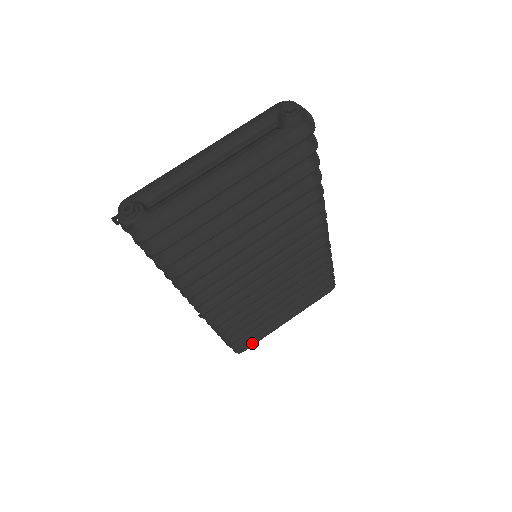
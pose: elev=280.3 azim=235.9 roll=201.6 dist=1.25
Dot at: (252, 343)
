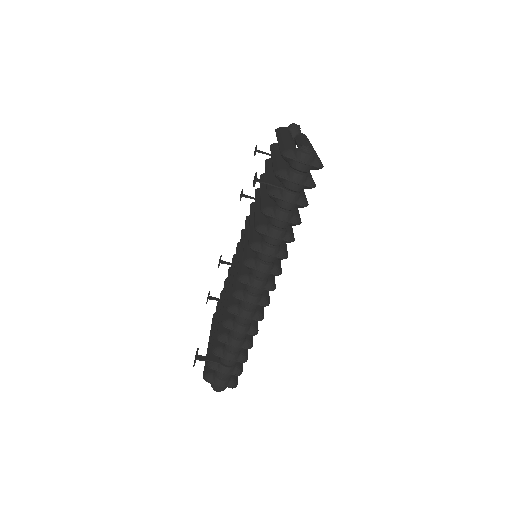
Dot at: occluded
